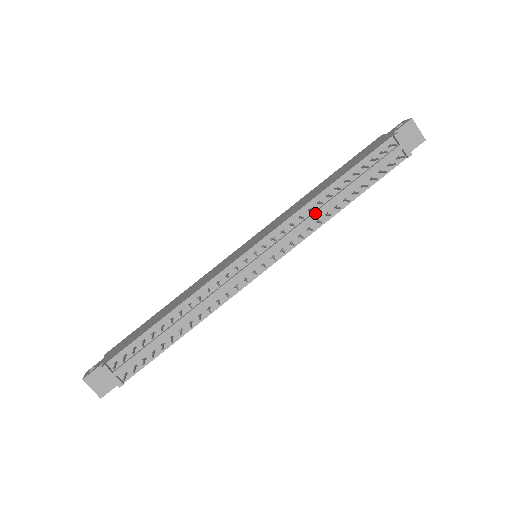
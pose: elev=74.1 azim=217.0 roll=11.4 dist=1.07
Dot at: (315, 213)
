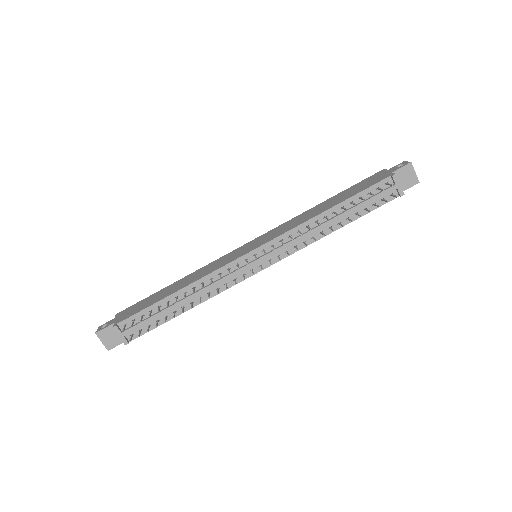
Dot at: (312, 230)
